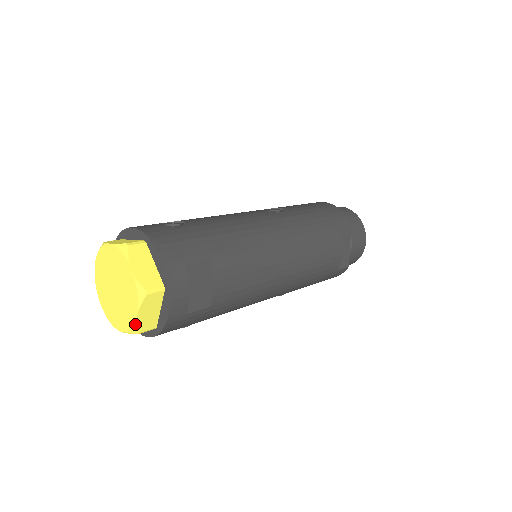
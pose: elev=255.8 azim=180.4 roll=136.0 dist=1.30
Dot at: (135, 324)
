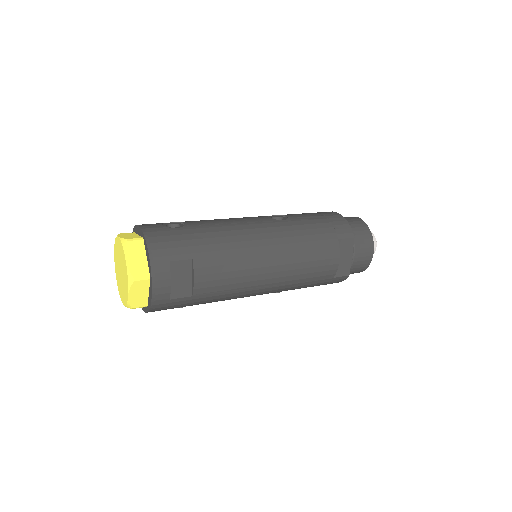
Dot at: (128, 301)
